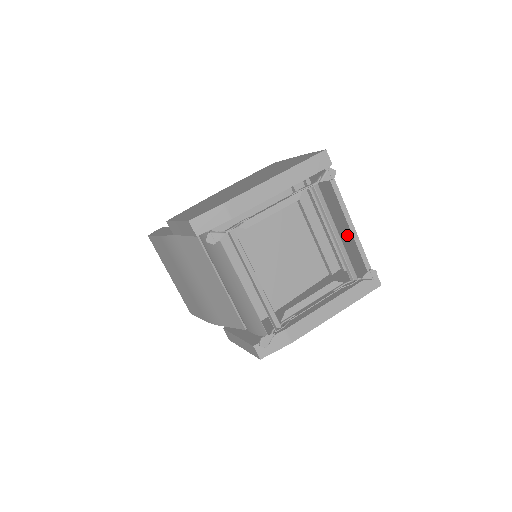
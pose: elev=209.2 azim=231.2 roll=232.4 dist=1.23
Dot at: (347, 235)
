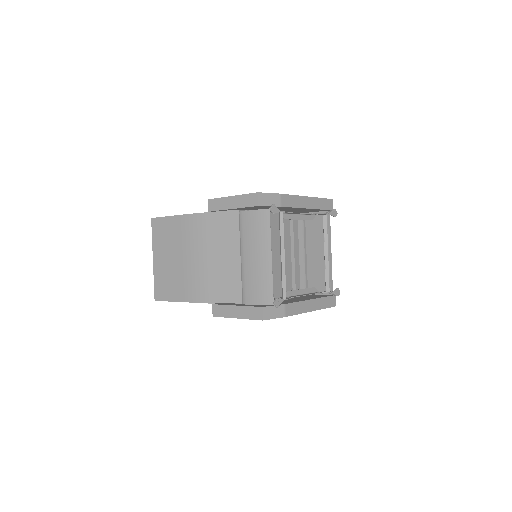
Dot at: (324, 263)
